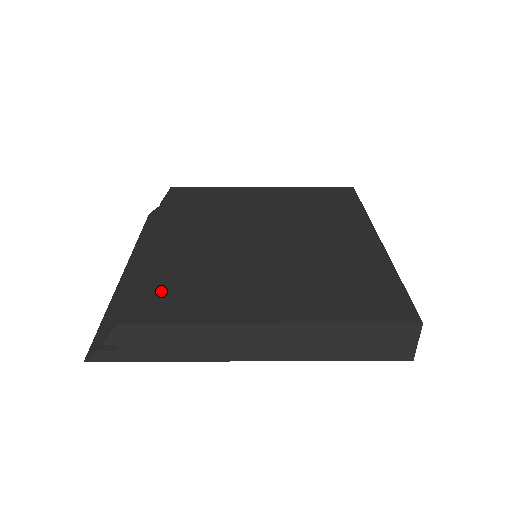
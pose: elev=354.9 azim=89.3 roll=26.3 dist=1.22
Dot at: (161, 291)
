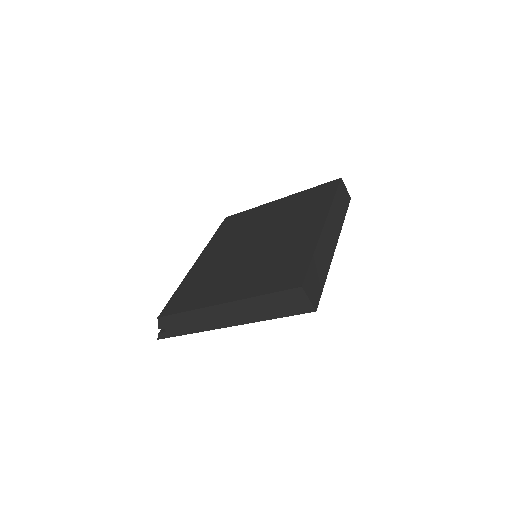
Dot at: (184, 295)
